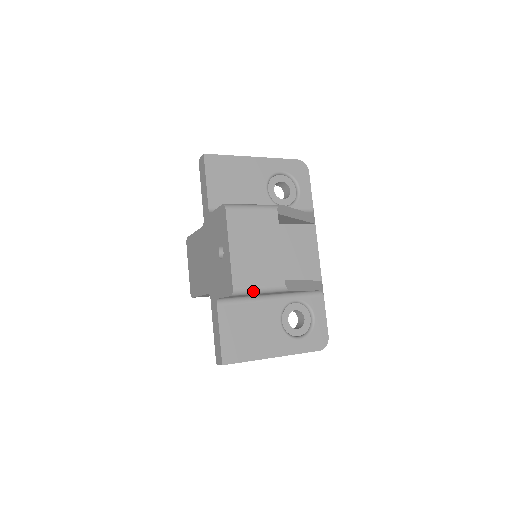
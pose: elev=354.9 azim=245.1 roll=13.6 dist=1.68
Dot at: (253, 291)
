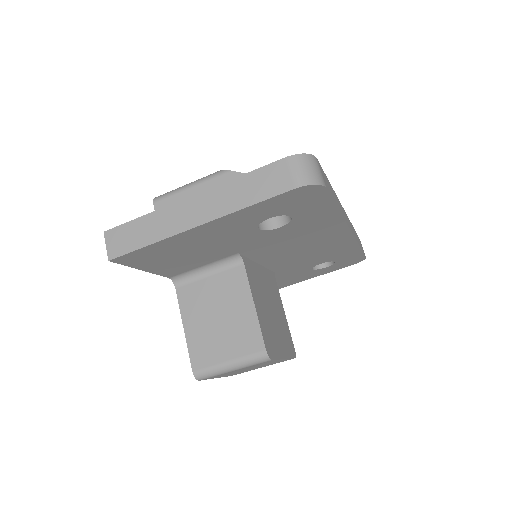
Dot at: (178, 189)
